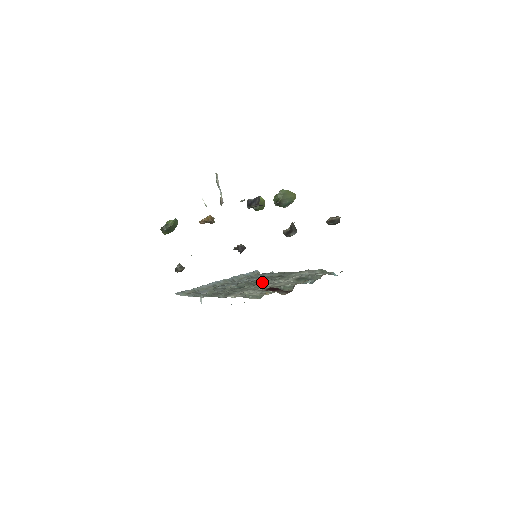
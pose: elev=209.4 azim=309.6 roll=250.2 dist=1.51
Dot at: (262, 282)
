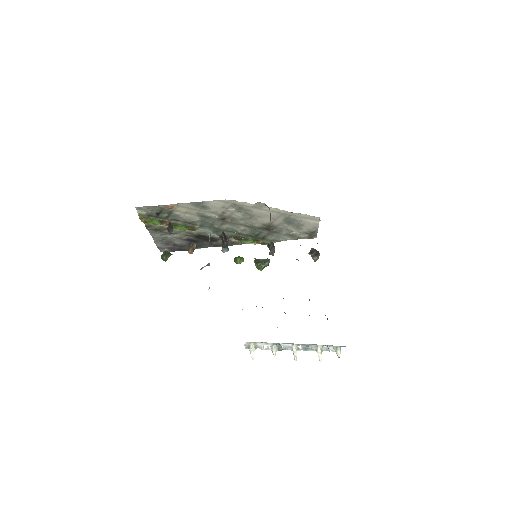
Dot at: occluded
